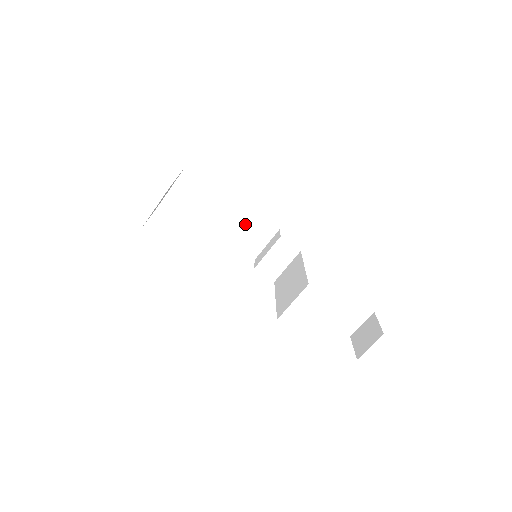
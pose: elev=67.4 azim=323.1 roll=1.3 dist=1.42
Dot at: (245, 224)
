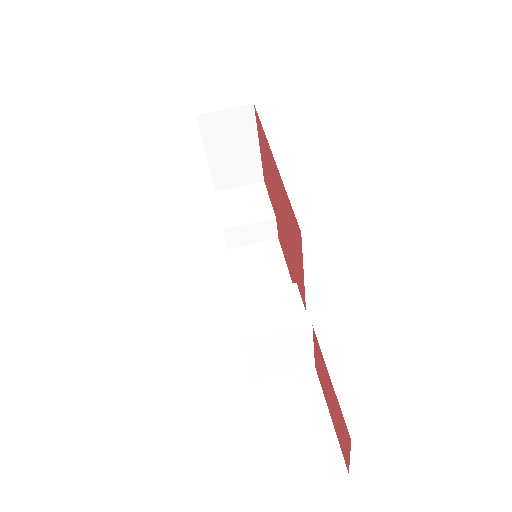
Dot at: (267, 273)
